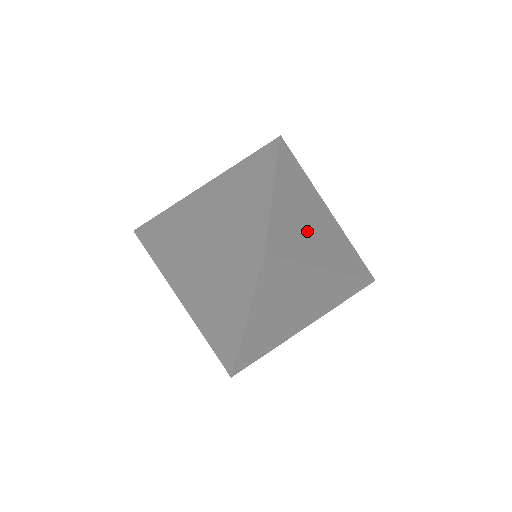
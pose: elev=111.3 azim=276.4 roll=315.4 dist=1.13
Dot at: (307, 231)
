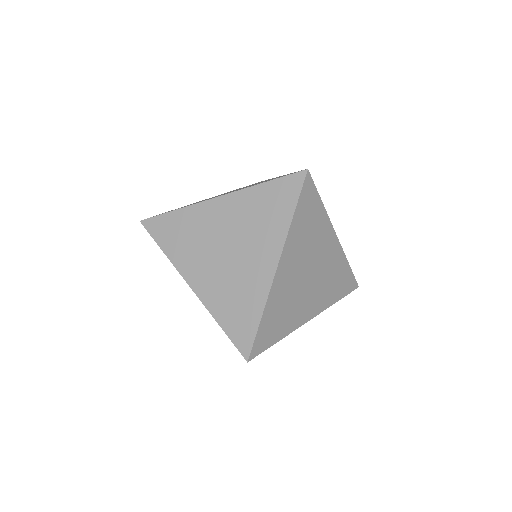
Dot at: (300, 294)
